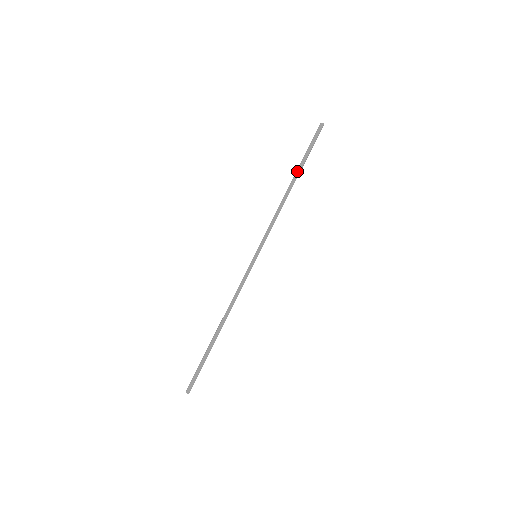
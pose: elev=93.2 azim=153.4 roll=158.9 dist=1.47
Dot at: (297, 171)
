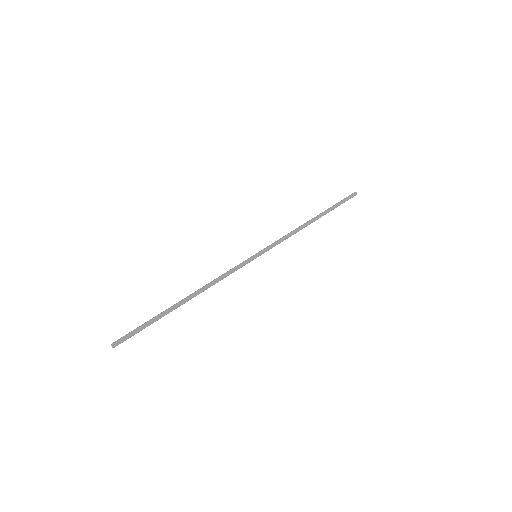
Dot at: (322, 212)
